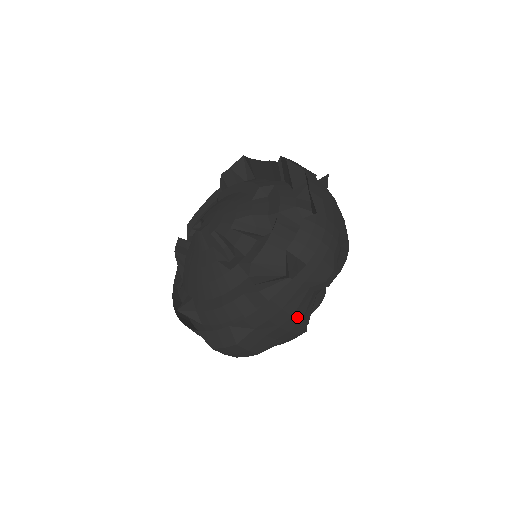
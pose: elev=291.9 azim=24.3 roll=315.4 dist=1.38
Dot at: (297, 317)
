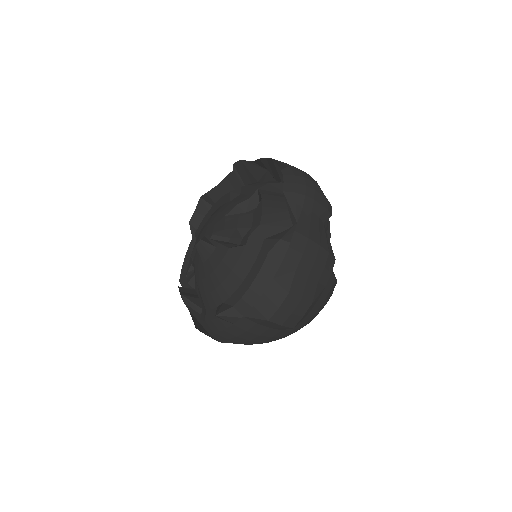
Dot at: (324, 247)
